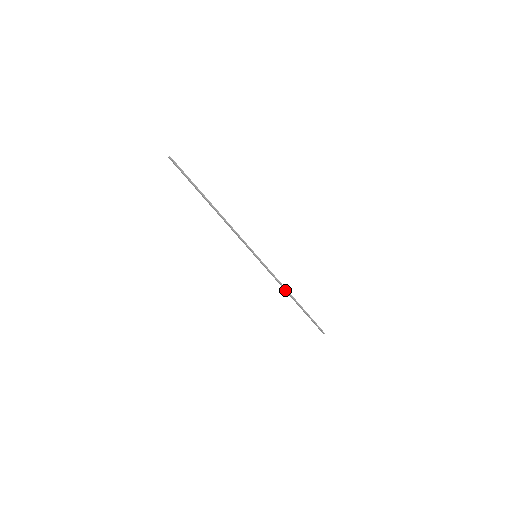
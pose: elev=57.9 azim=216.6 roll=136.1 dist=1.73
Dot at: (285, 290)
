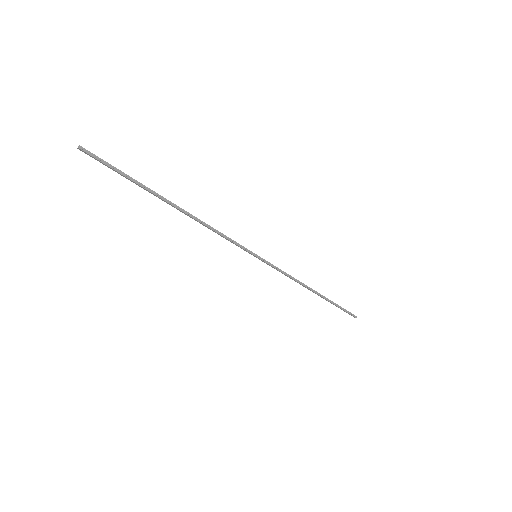
Dot at: (302, 285)
